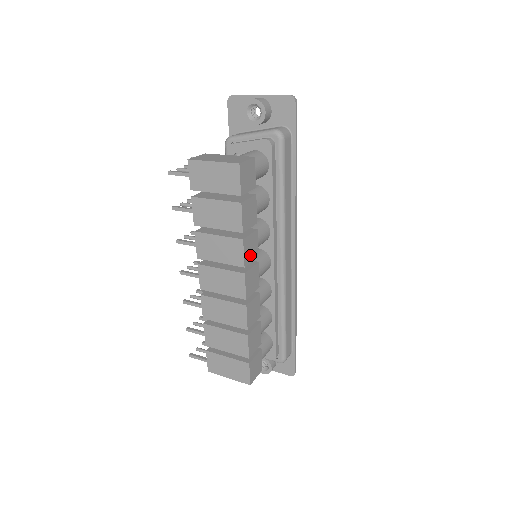
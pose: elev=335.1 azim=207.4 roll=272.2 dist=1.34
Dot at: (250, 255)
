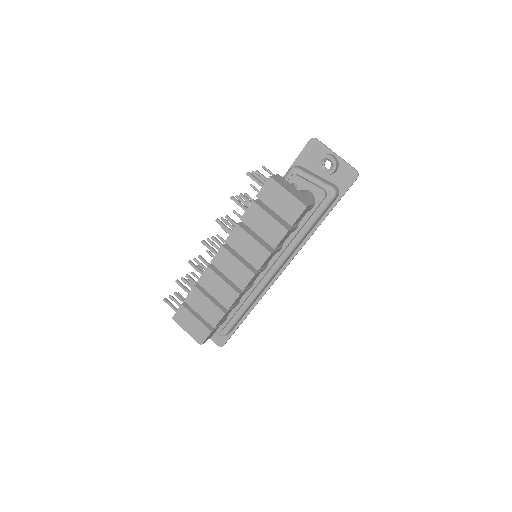
Dot at: (265, 263)
